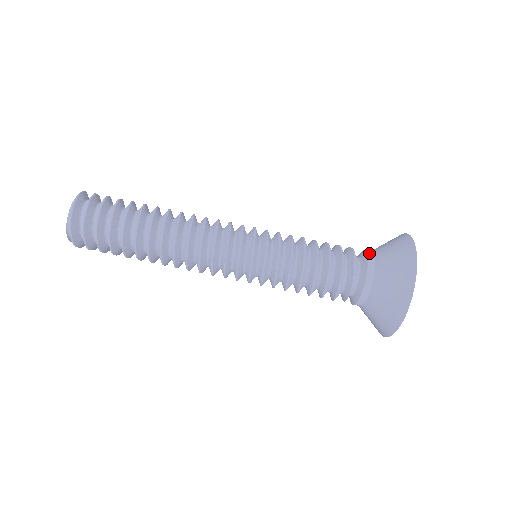
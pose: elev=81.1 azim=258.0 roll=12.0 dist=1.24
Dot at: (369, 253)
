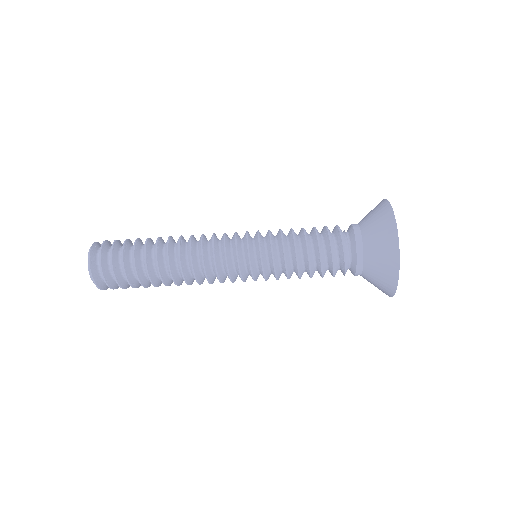
Dot at: (357, 235)
